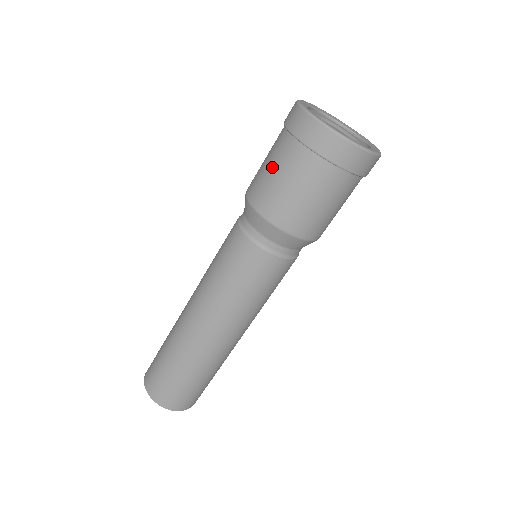
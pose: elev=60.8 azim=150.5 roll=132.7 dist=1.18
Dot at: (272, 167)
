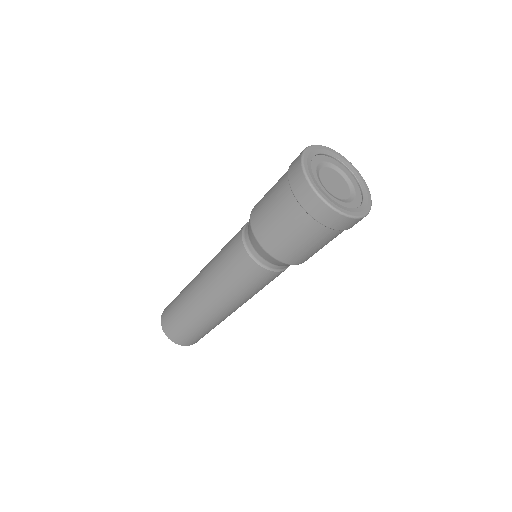
Dot at: (274, 185)
